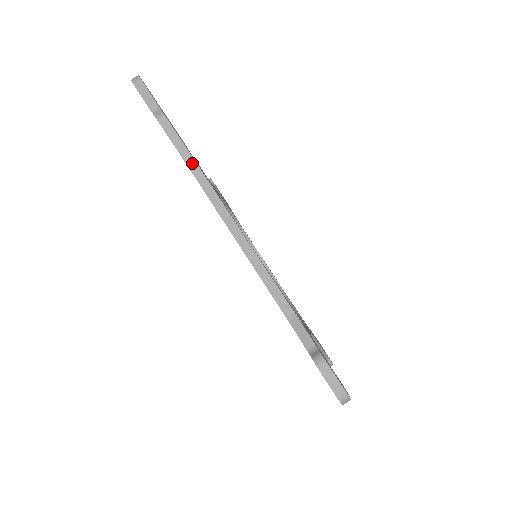
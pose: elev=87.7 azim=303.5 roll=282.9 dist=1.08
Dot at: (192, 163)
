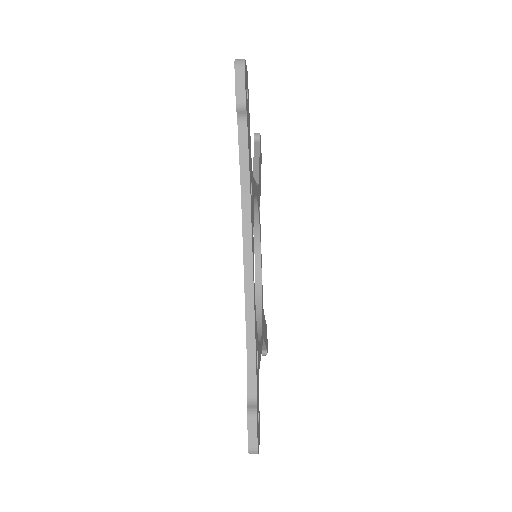
Dot at: (246, 178)
